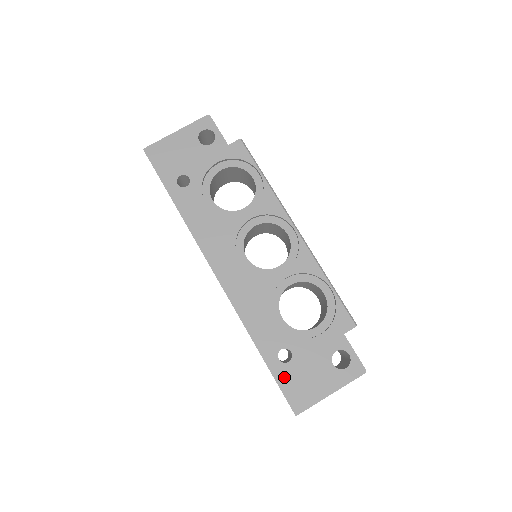
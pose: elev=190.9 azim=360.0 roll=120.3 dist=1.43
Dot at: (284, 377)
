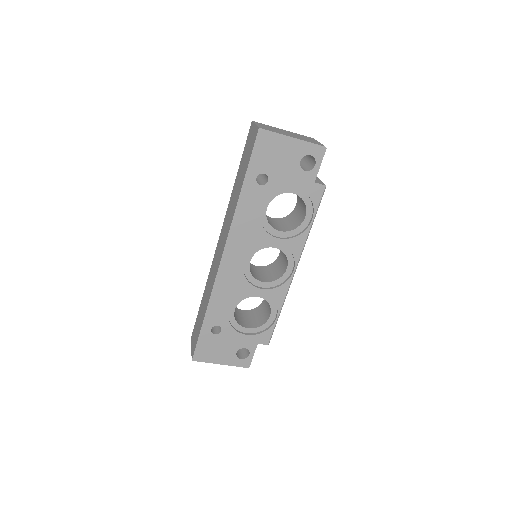
Dot at: (205, 339)
